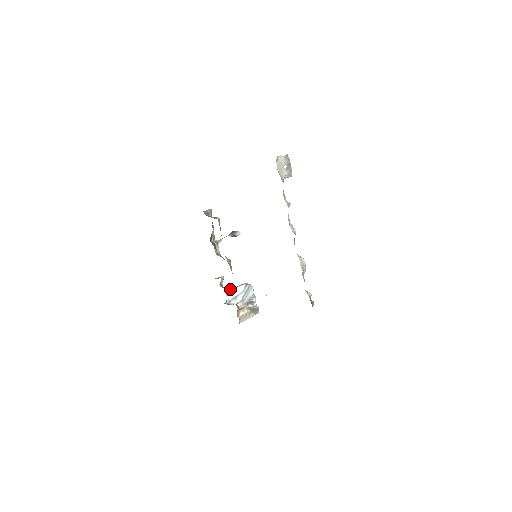
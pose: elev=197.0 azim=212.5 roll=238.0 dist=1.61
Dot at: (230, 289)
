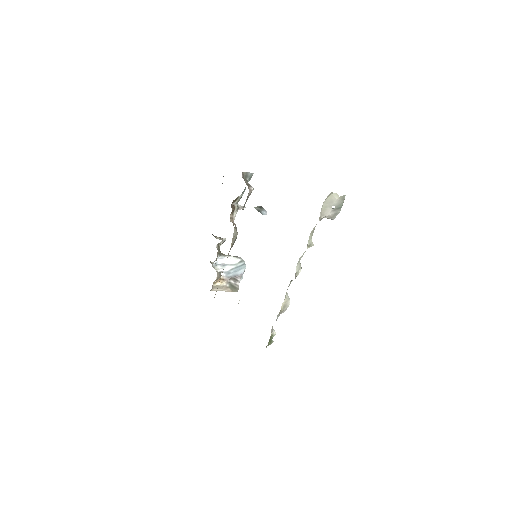
Dot at: (224, 254)
